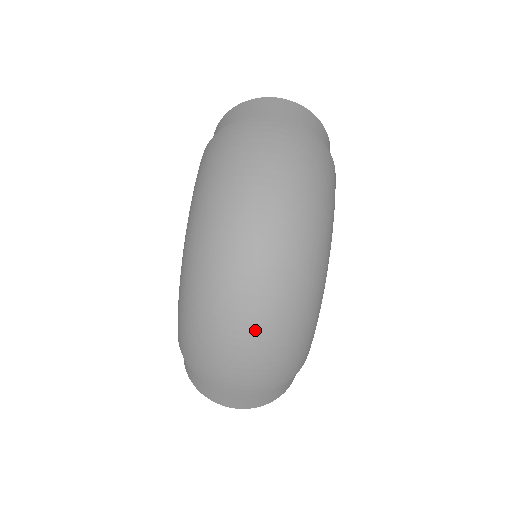
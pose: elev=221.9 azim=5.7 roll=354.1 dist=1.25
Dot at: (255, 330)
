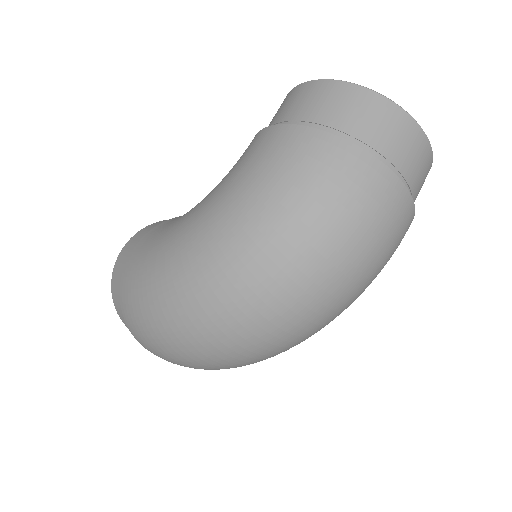
Dot at: (213, 363)
